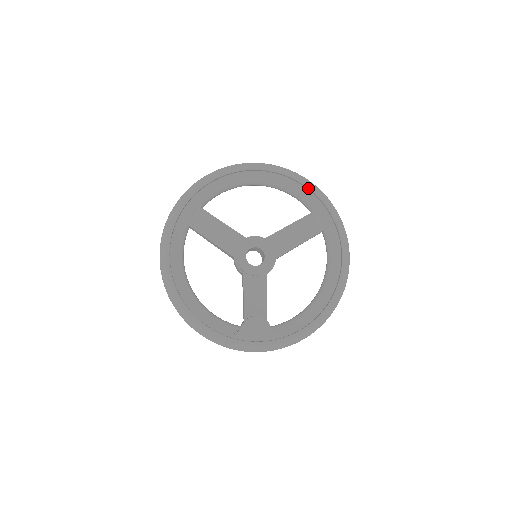
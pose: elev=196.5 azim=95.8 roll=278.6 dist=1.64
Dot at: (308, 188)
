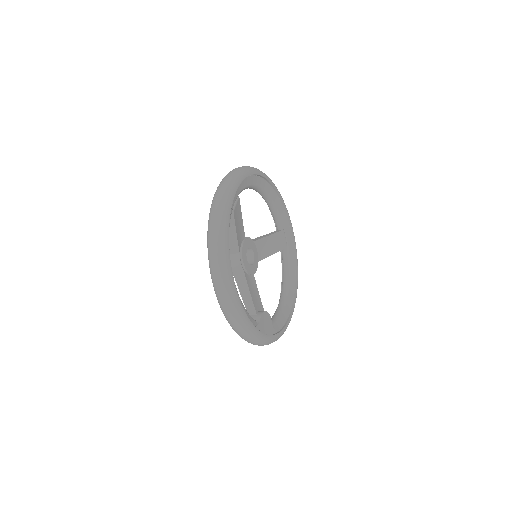
Dot at: (286, 209)
